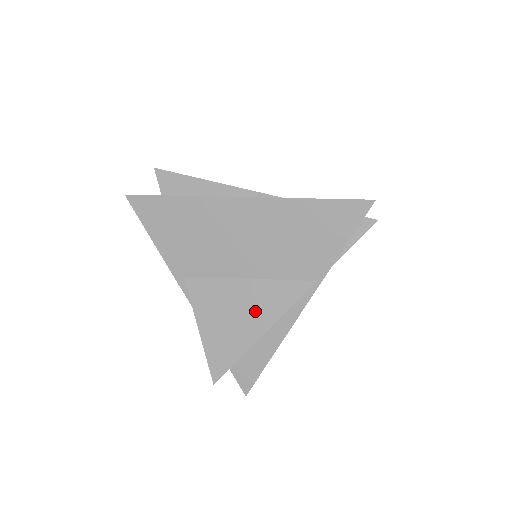
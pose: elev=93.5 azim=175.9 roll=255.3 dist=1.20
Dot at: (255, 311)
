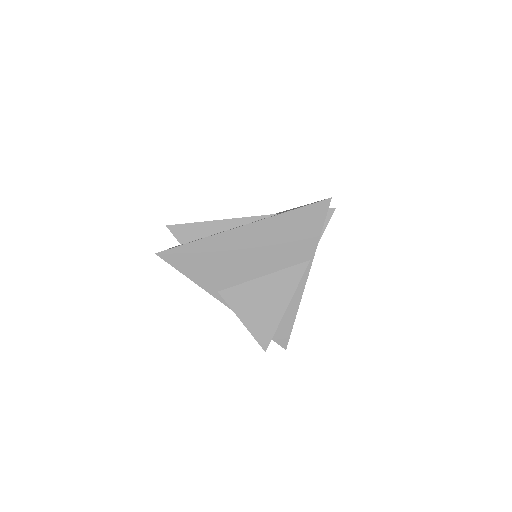
Dot at: (276, 295)
